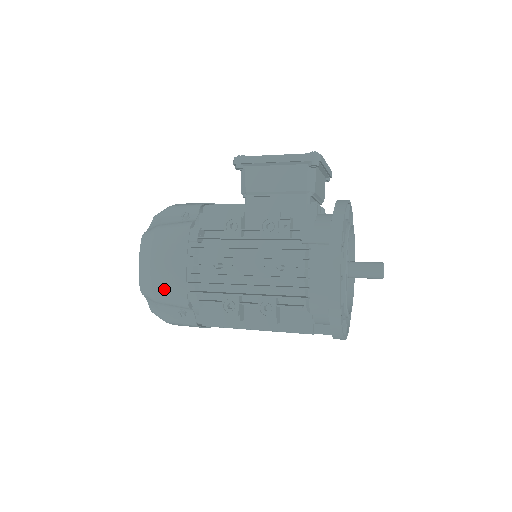
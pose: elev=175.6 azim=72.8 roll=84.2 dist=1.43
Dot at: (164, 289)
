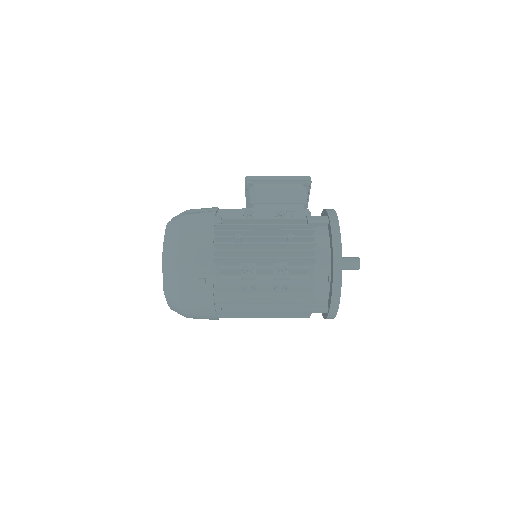
Dot at: (191, 255)
